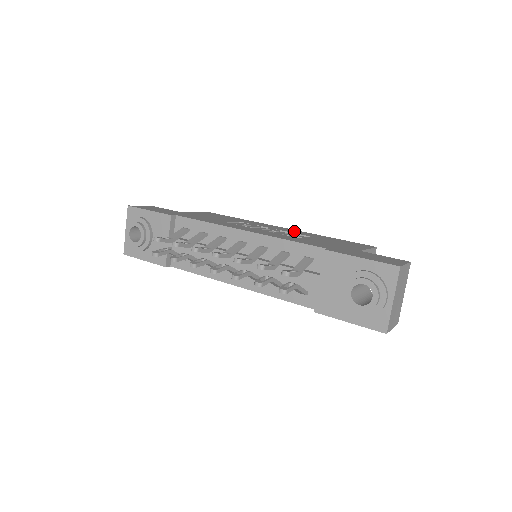
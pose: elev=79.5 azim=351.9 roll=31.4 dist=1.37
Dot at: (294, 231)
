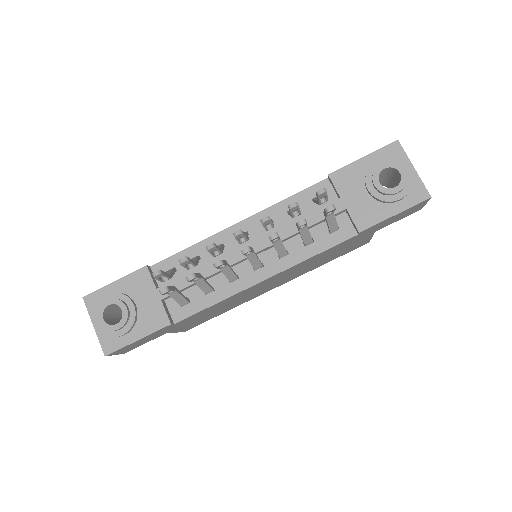
Dot at: occluded
